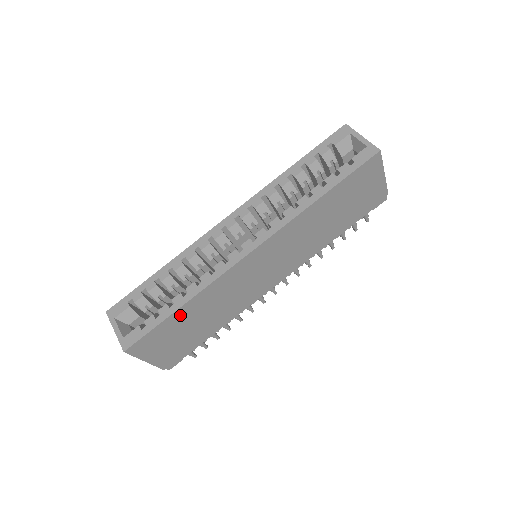
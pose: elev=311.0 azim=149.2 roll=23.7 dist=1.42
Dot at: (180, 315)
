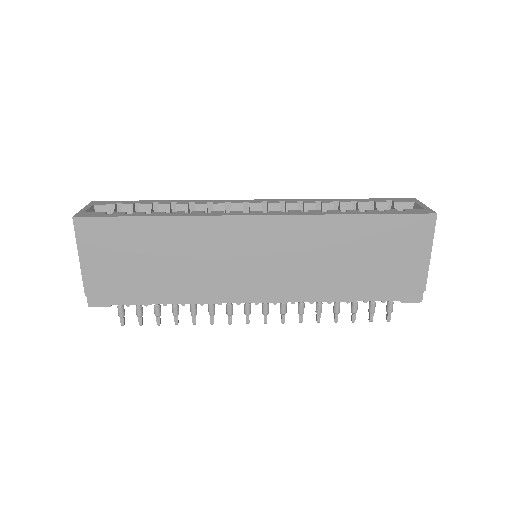
Dot at: (147, 228)
